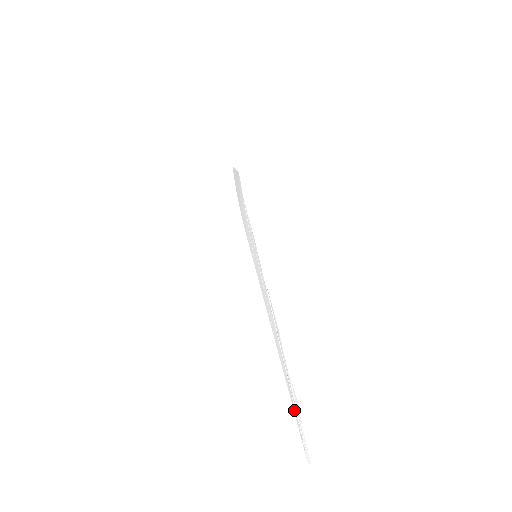
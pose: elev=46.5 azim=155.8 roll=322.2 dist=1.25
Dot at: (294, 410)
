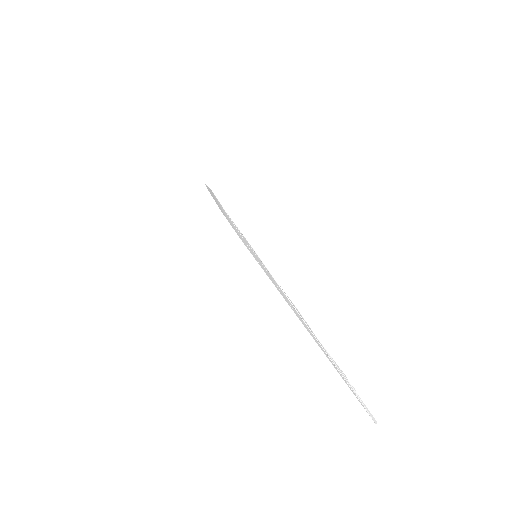
Dot at: (344, 380)
